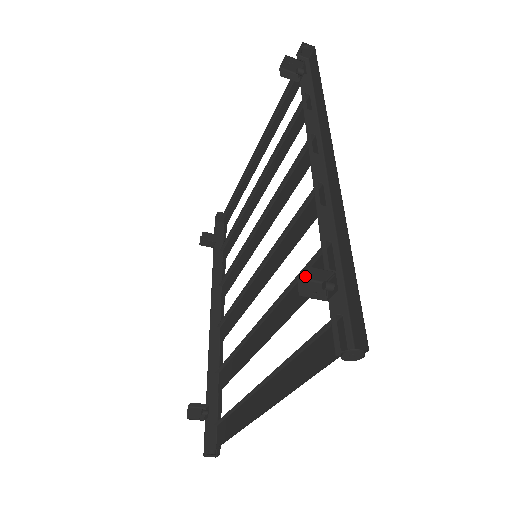
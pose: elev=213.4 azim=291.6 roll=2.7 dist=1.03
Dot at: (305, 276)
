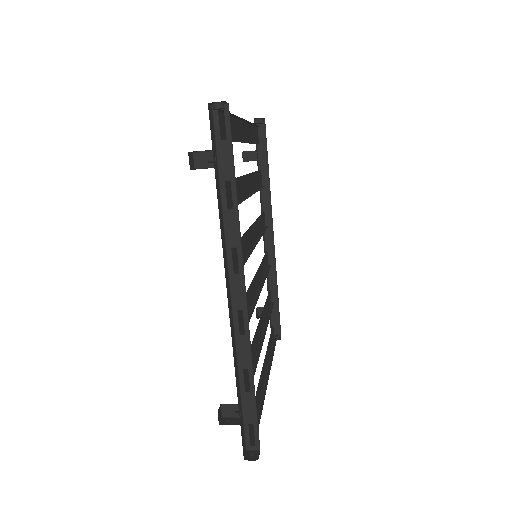
Dot at: (224, 405)
